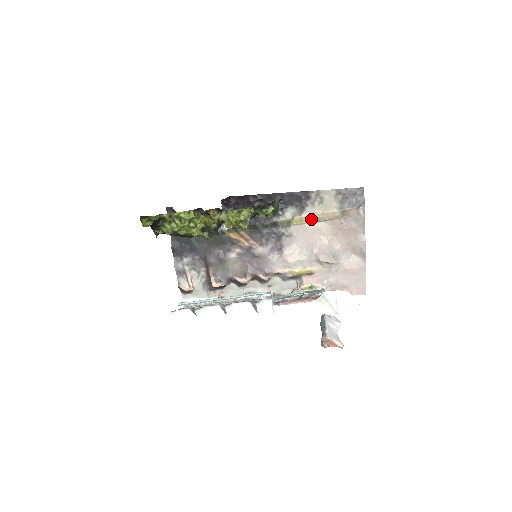
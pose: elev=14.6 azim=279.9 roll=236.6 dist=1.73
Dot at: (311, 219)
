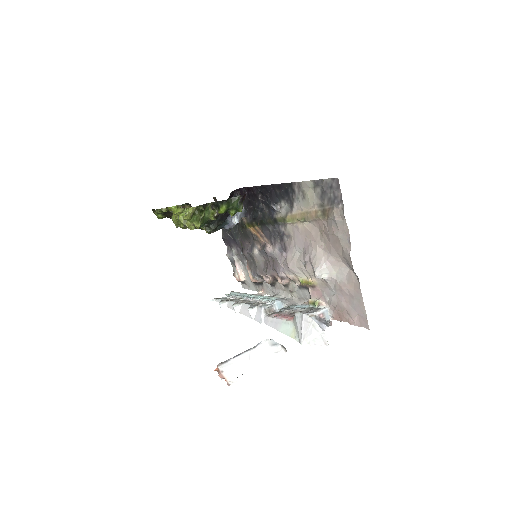
Dot at: (299, 218)
